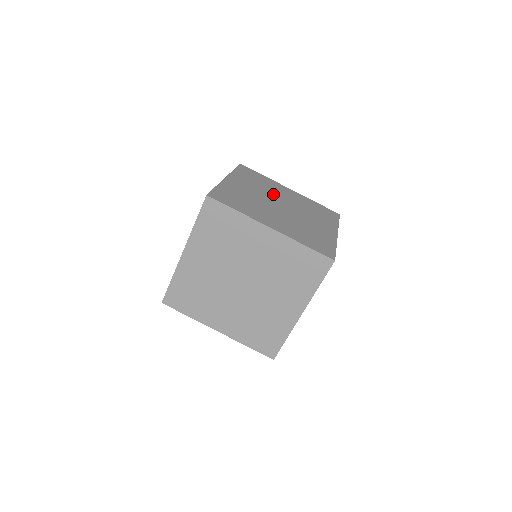
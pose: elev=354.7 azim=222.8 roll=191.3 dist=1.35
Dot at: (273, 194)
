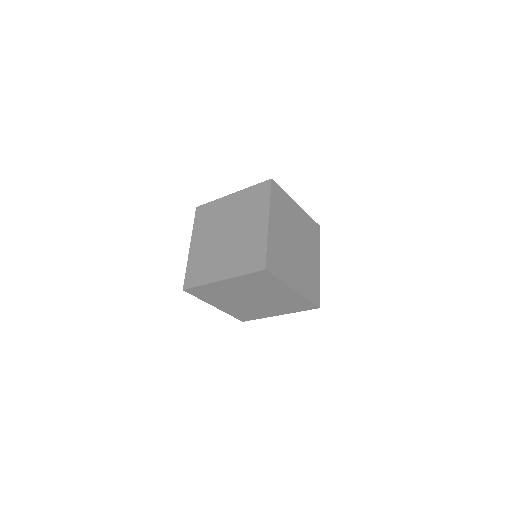
Dot at: (259, 293)
